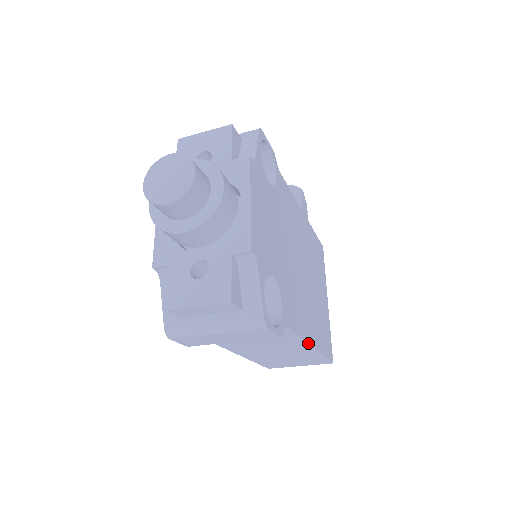
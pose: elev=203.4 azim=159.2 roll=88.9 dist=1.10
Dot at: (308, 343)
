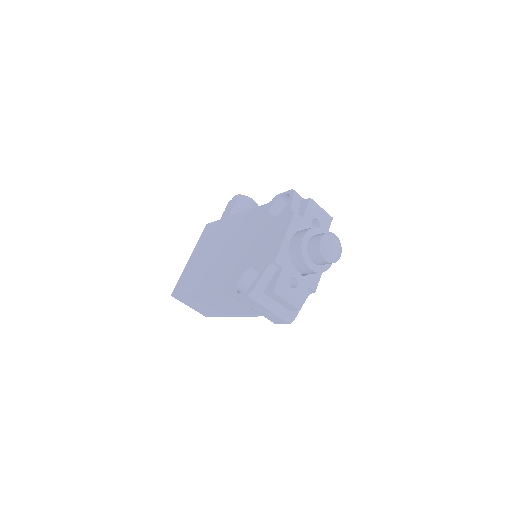
Dot at: (243, 316)
